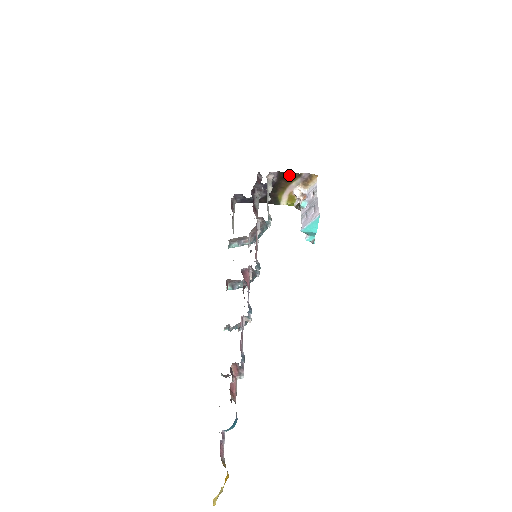
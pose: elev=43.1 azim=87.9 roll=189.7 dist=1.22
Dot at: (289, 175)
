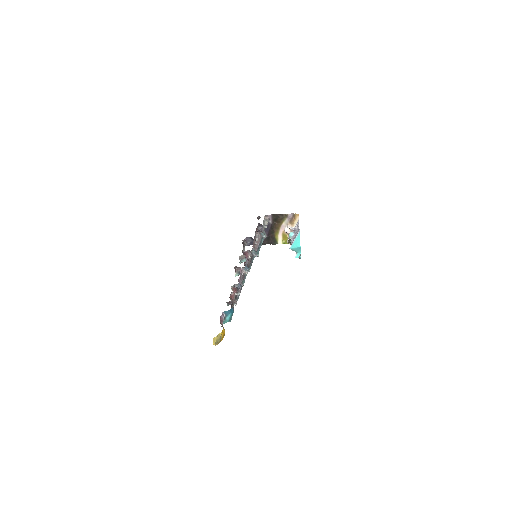
Dot at: (279, 216)
